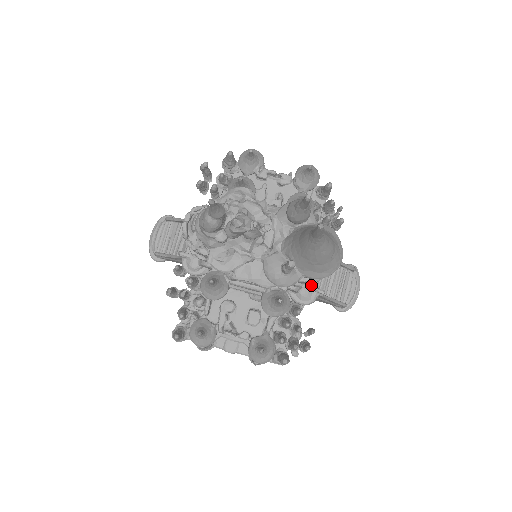
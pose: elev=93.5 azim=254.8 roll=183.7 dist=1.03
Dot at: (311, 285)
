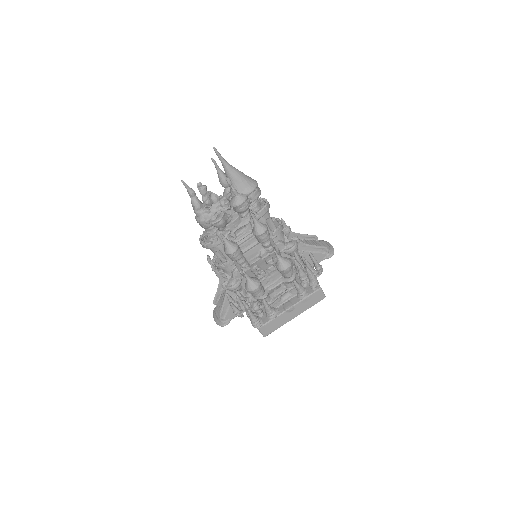
Dot at: (279, 228)
